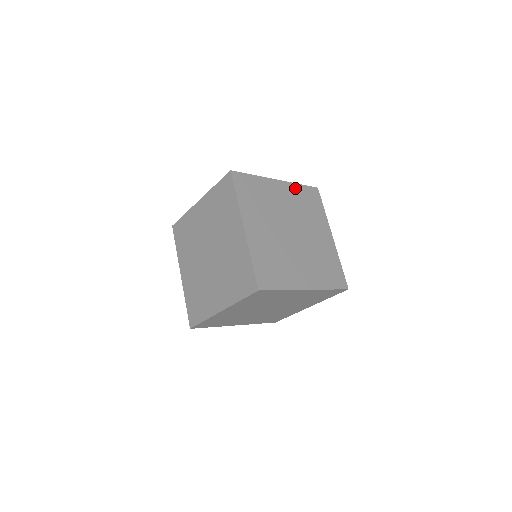
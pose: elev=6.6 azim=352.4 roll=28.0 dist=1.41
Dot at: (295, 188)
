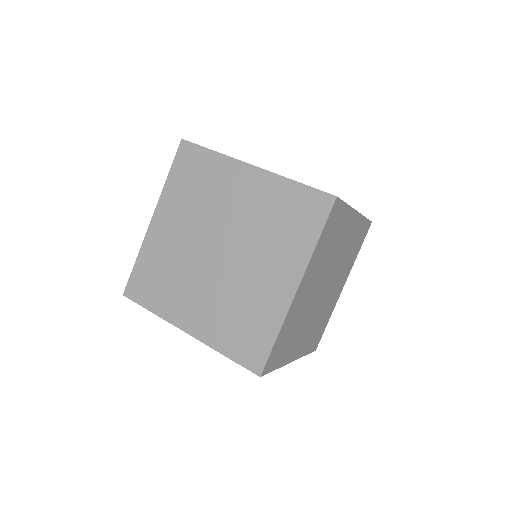
Dot at: occluded
